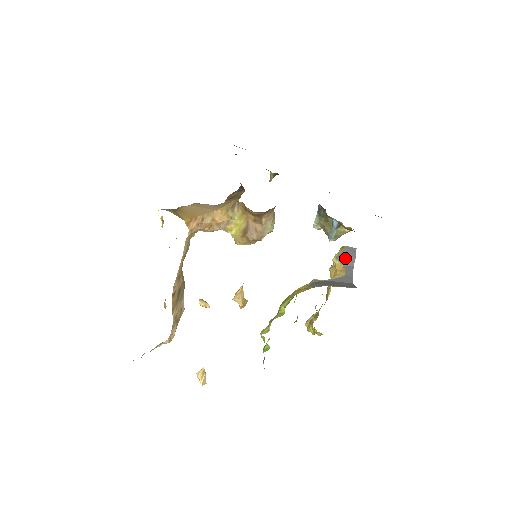
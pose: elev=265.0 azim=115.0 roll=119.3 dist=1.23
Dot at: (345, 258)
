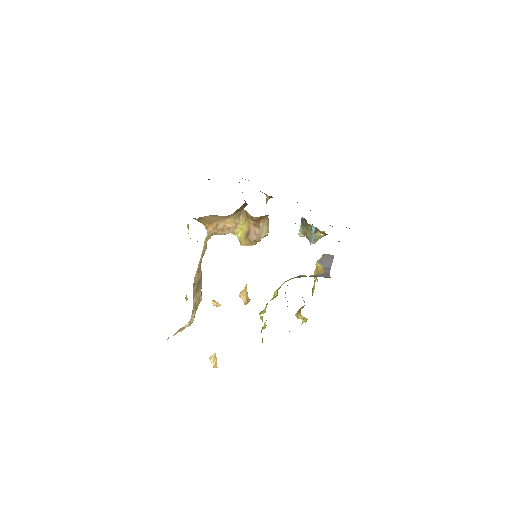
Dot at: (325, 262)
